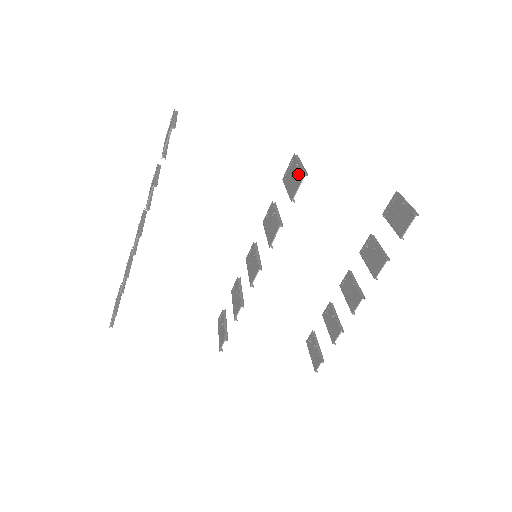
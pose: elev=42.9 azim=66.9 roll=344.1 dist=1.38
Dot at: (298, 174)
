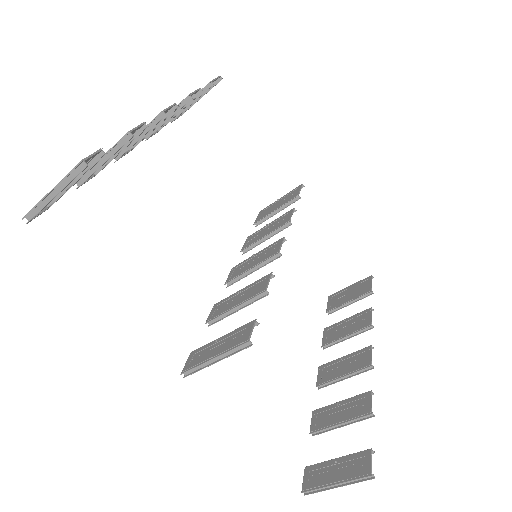
Dot at: (288, 194)
